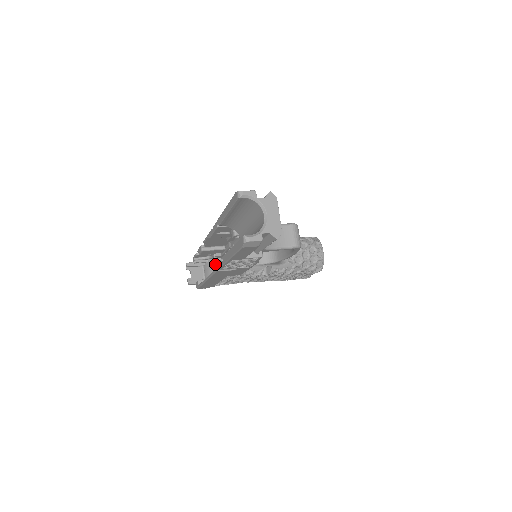
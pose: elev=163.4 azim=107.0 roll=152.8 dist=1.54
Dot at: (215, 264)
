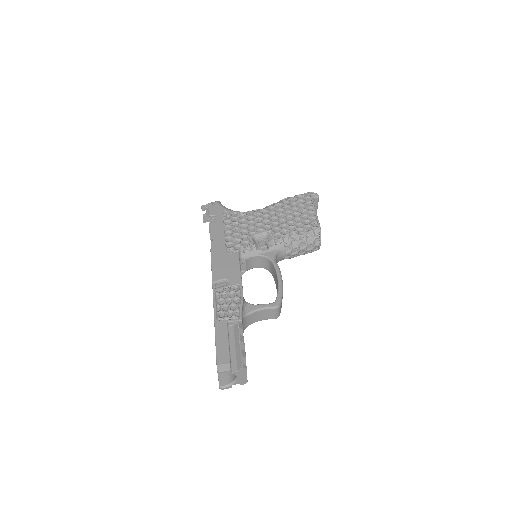
Dot at: occluded
